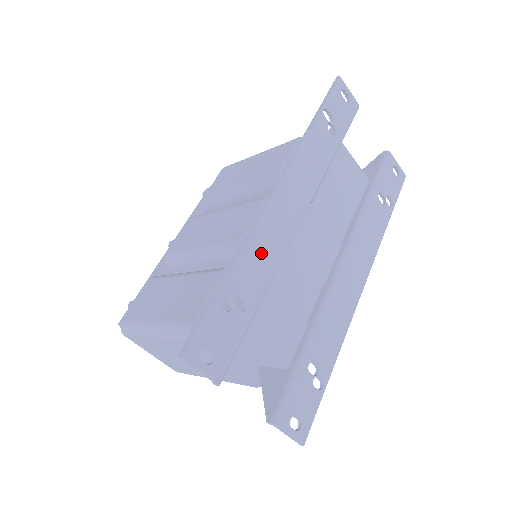
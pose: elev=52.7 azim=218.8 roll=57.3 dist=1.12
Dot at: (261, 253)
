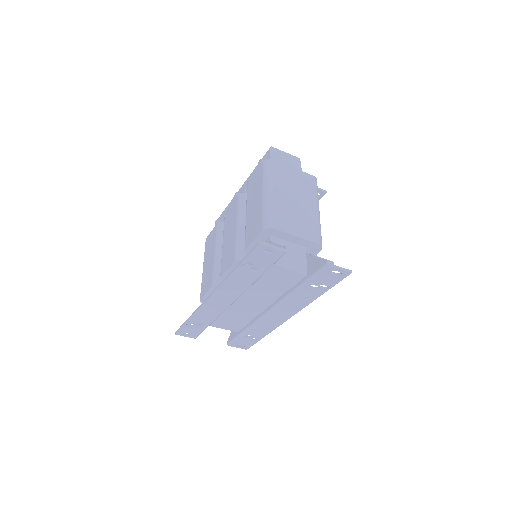
Dot at: (206, 314)
